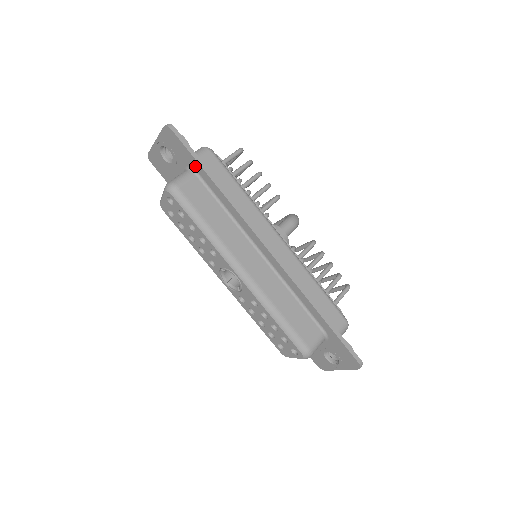
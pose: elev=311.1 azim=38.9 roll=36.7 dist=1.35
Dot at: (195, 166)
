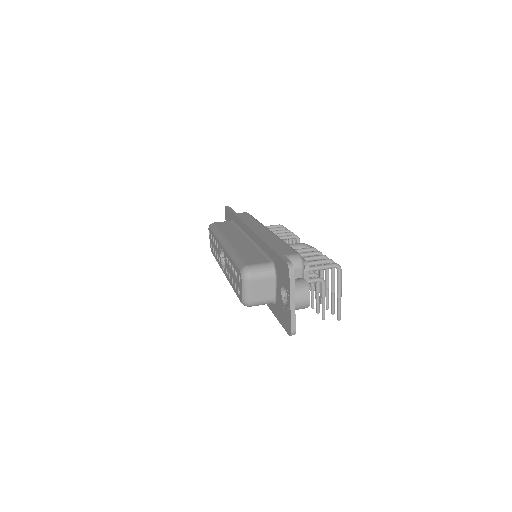
Dot at: (231, 216)
